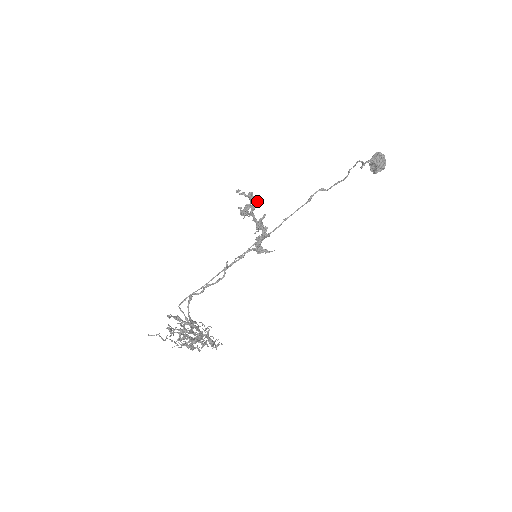
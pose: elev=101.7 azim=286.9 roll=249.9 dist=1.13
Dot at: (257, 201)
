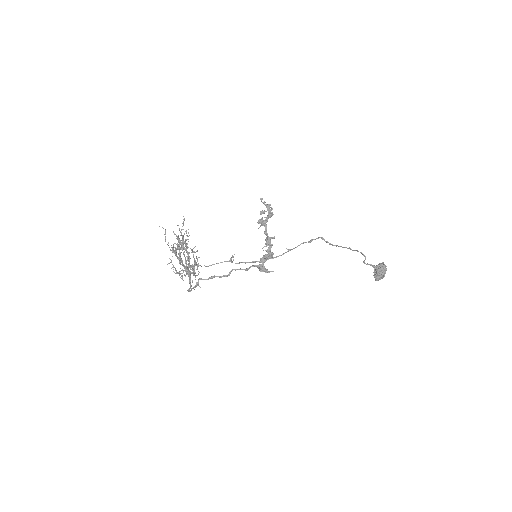
Dot at: (271, 212)
